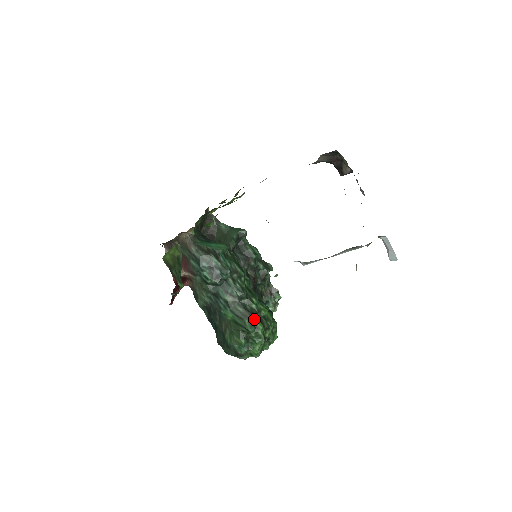
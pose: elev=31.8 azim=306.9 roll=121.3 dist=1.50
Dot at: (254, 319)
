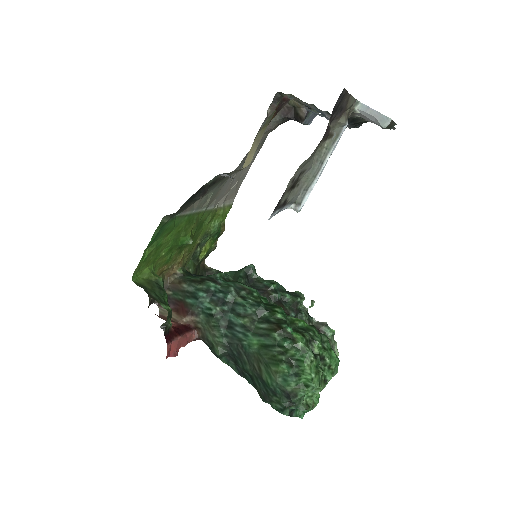
Dot at: (284, 328)
